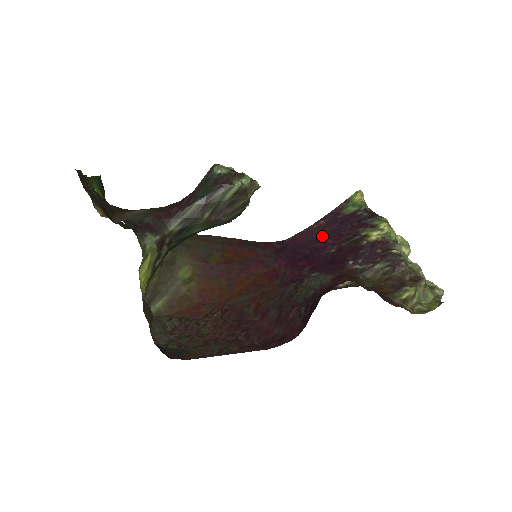
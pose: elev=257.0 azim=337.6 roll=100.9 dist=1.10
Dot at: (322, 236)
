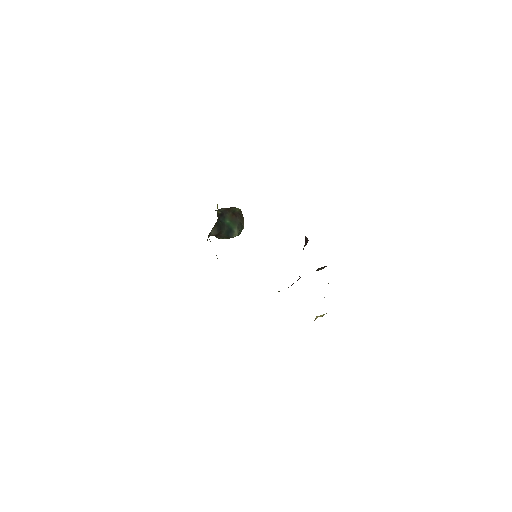
Dot at: occluded
